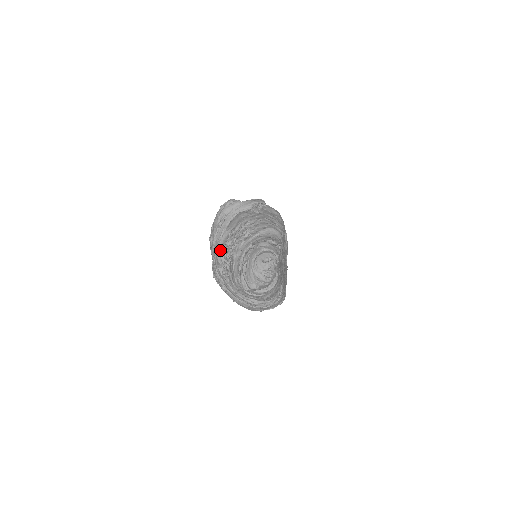
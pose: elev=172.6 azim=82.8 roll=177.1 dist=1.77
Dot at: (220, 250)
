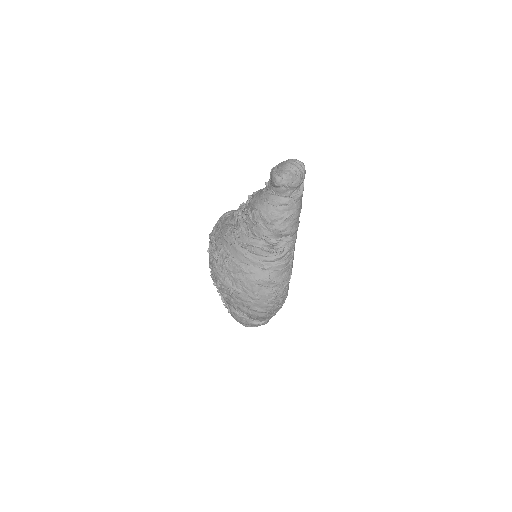
Dot at: (229, 221)
